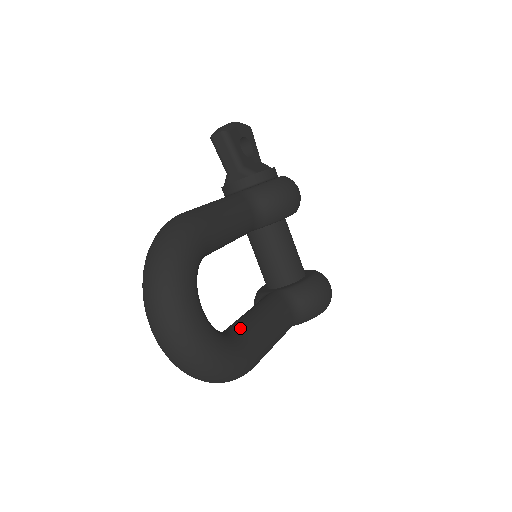
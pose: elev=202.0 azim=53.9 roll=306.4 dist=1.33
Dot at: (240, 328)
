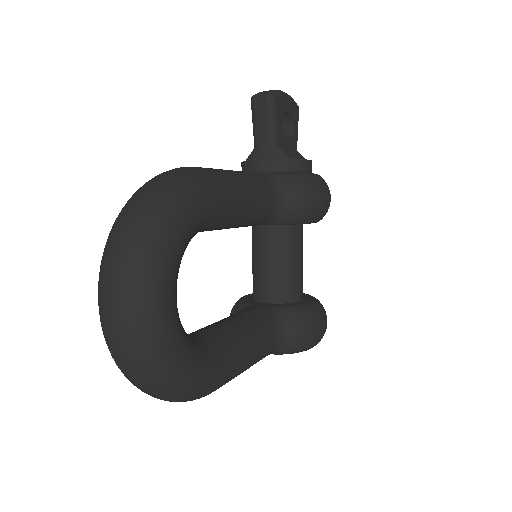
Dot at: (212, 337)
